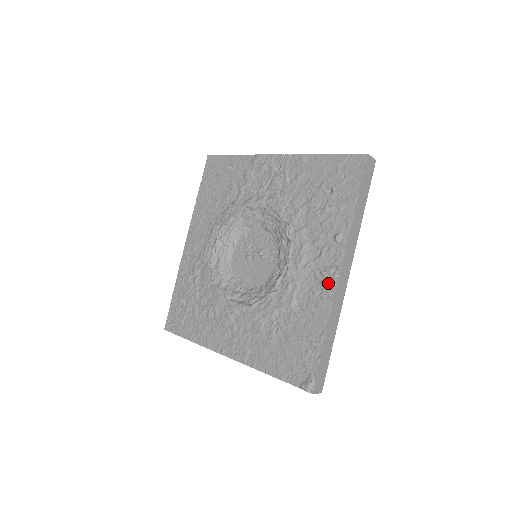
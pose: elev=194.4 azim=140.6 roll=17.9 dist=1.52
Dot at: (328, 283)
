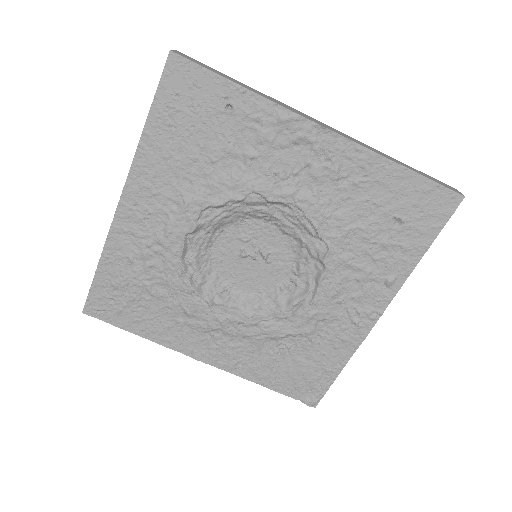
Dot at: (363, 323)
